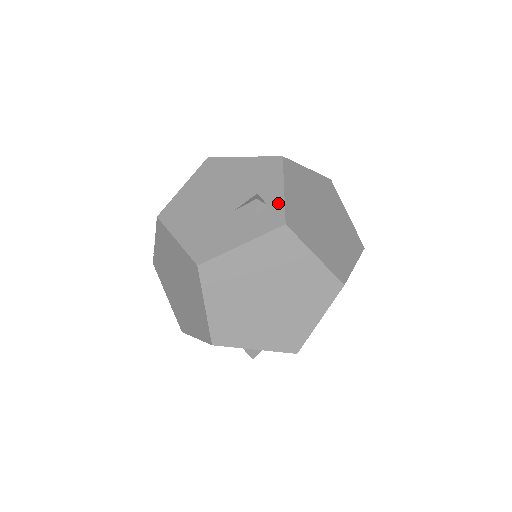
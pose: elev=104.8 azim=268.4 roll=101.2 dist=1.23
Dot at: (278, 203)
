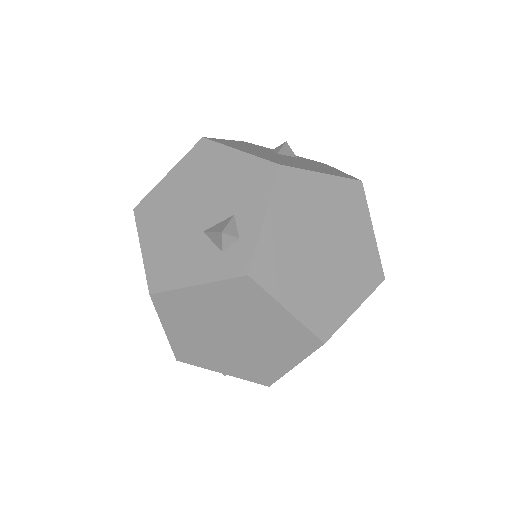
Dot at: (250, 239)
